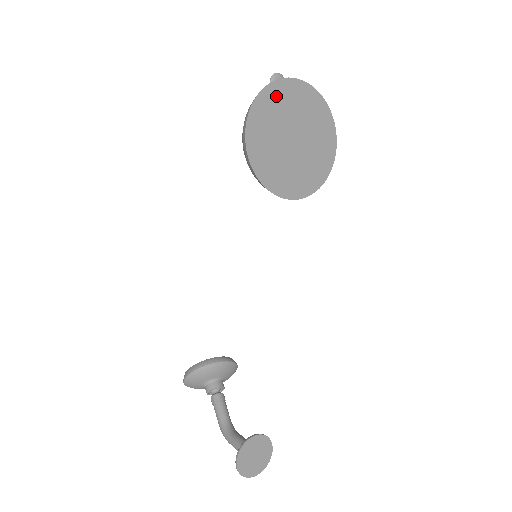
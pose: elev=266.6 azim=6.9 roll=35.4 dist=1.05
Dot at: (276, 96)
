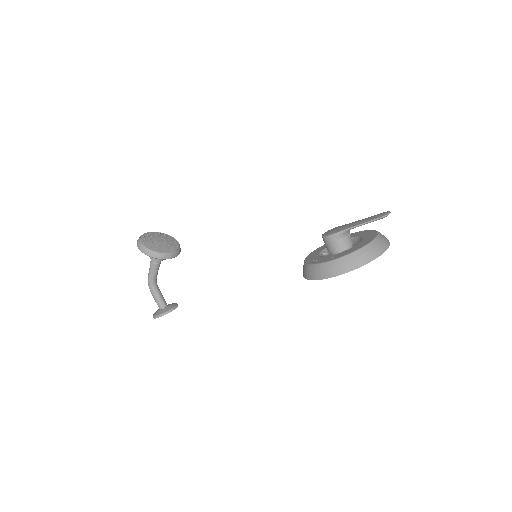
Dot at: occluded
